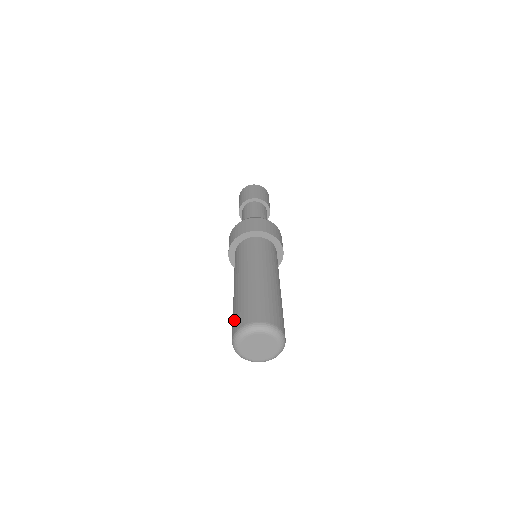
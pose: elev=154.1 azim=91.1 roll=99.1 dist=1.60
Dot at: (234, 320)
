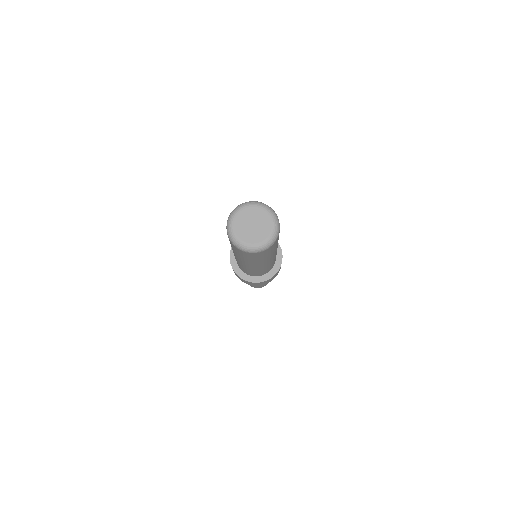
Dot at: occluded
